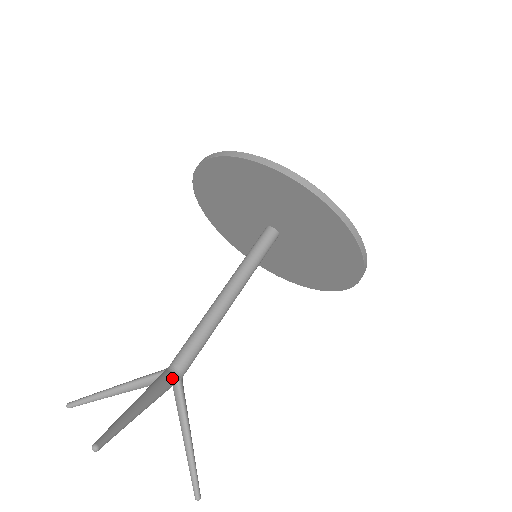
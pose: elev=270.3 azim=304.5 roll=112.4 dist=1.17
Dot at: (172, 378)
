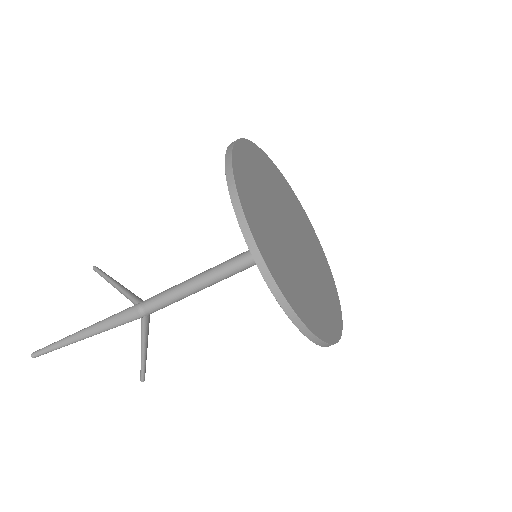
Dot at: (135, 316)
